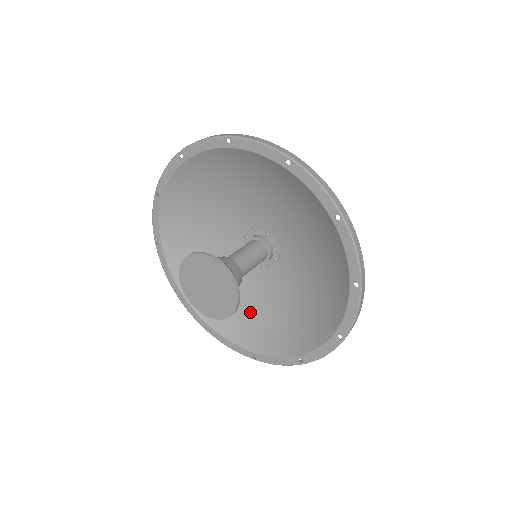
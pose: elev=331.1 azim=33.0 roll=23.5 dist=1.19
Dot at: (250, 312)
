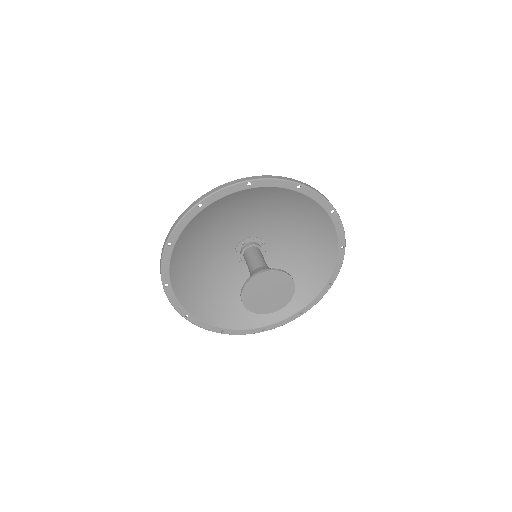
Dot at: (296, 277)
